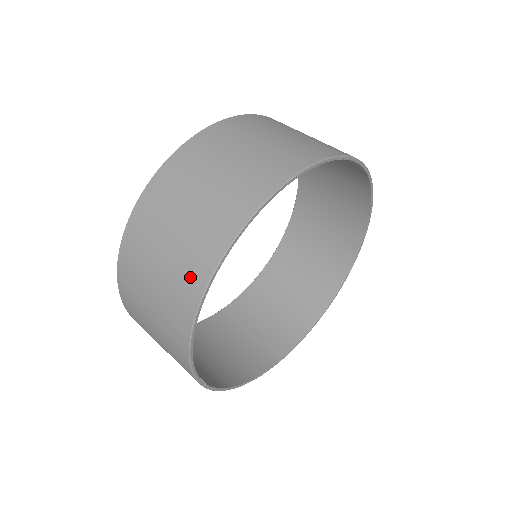
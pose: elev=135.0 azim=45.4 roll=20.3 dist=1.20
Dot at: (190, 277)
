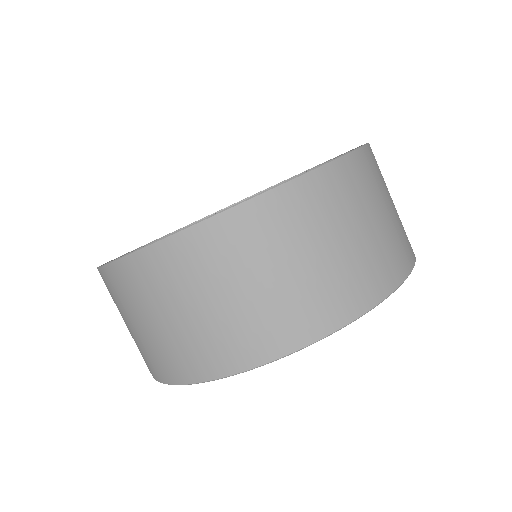
Dot at: occluded
